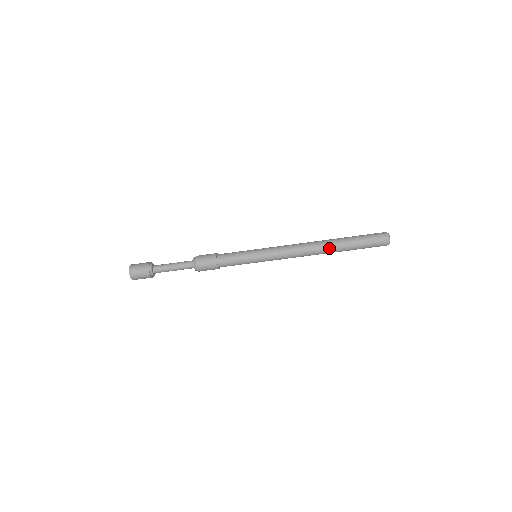
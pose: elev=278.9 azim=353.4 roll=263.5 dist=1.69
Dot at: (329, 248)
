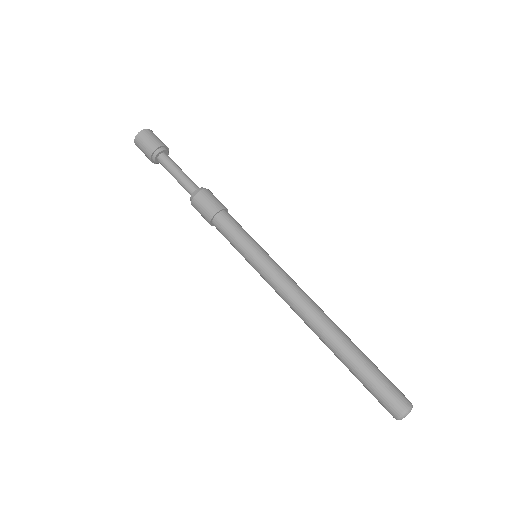
Dot at: (329, 341)
